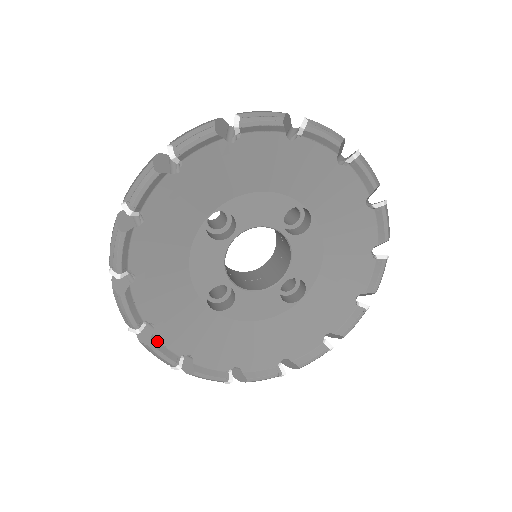
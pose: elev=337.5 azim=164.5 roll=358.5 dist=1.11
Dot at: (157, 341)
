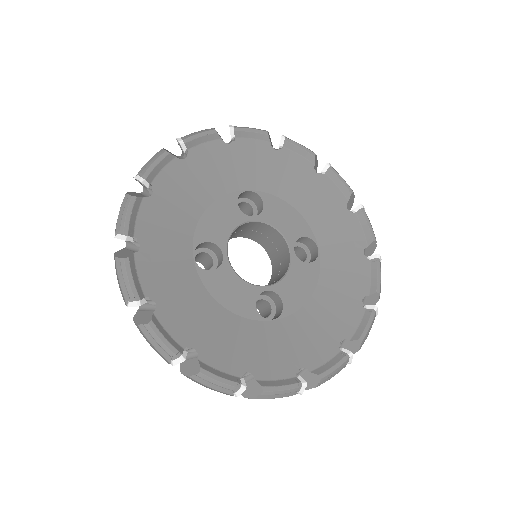
Dot at: (266, 382)
